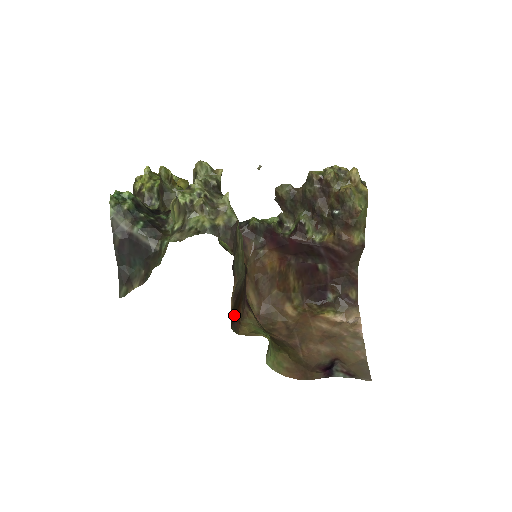
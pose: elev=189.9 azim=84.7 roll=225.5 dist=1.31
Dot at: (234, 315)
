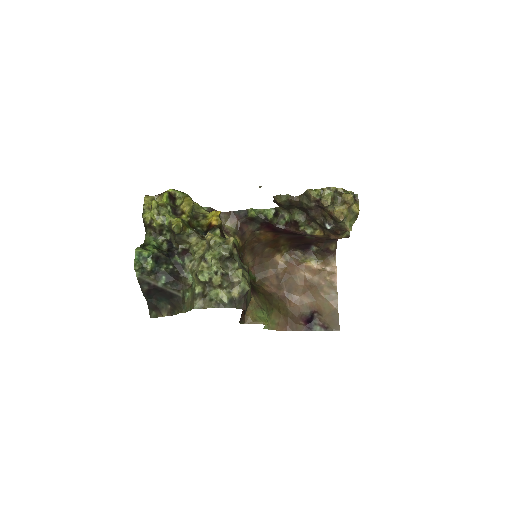
Dot at: (241, 314)
